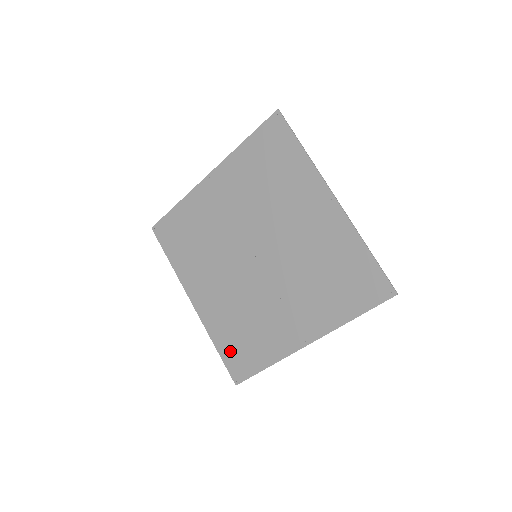
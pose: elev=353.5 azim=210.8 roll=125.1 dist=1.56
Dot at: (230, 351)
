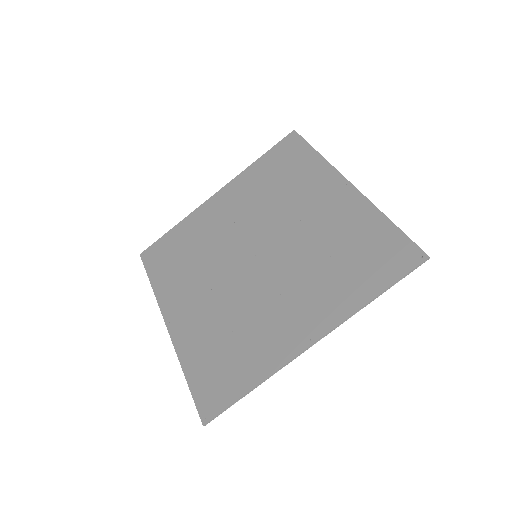
Dot at: (204, 376)
